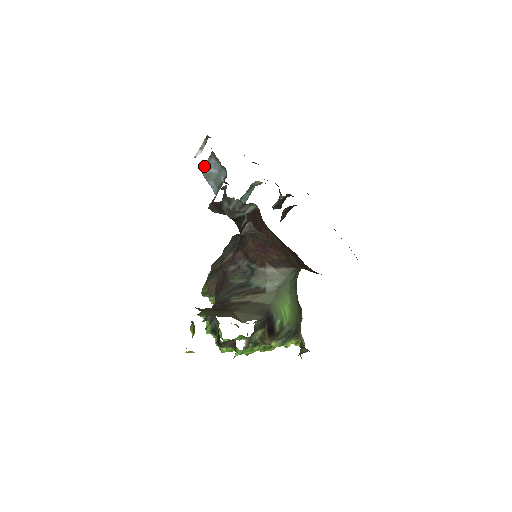
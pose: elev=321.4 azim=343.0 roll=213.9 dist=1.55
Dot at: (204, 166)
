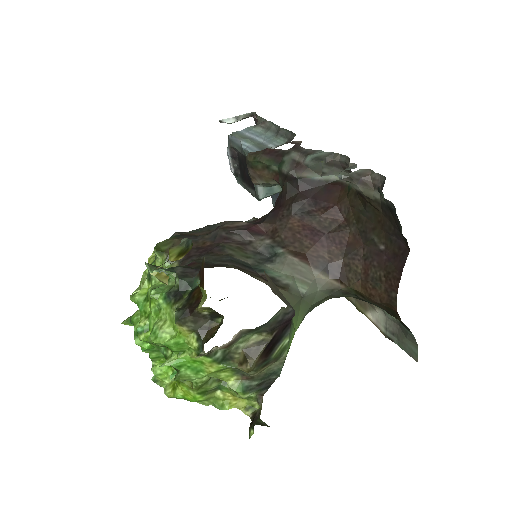
Dot at: (236, 131)
